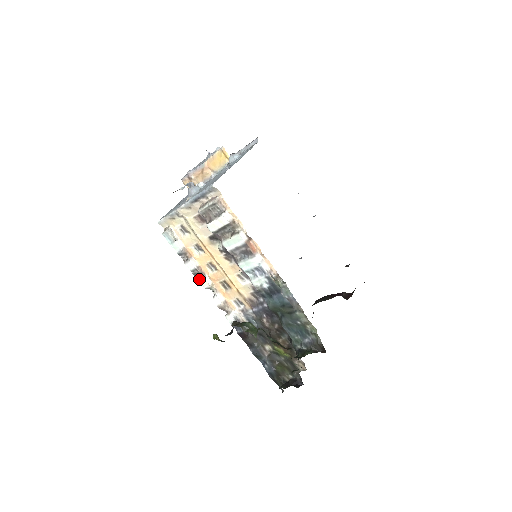
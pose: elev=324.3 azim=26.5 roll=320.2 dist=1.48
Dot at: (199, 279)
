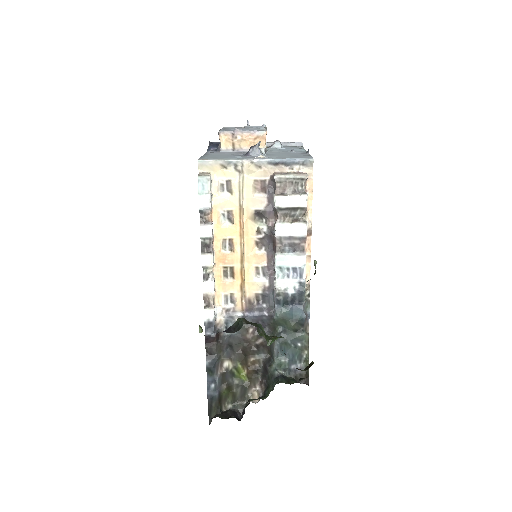
Dot at: (204, 252)
